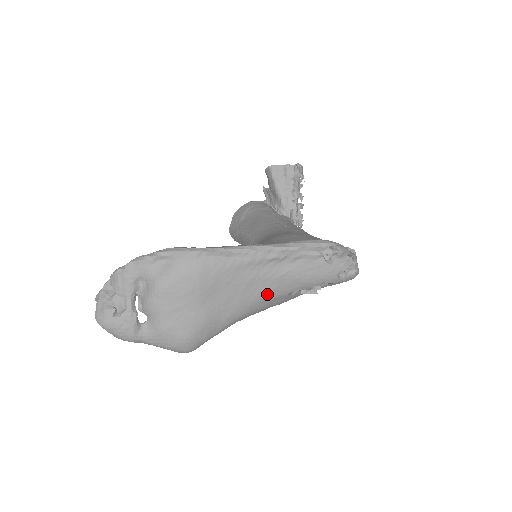
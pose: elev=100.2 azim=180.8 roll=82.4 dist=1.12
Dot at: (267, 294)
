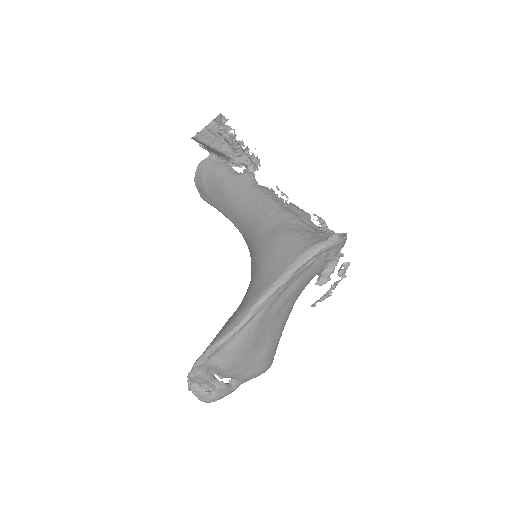
Dot at: (293, 302)
